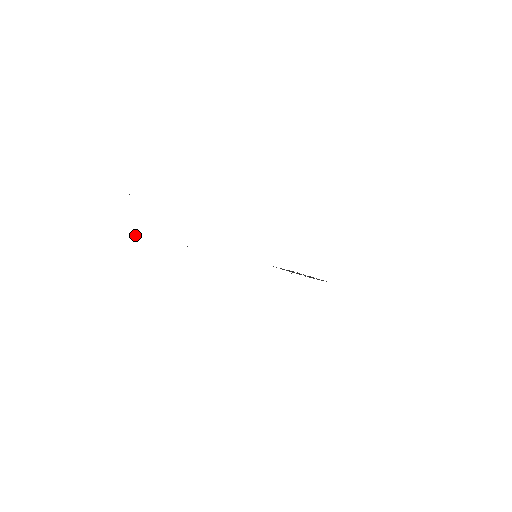
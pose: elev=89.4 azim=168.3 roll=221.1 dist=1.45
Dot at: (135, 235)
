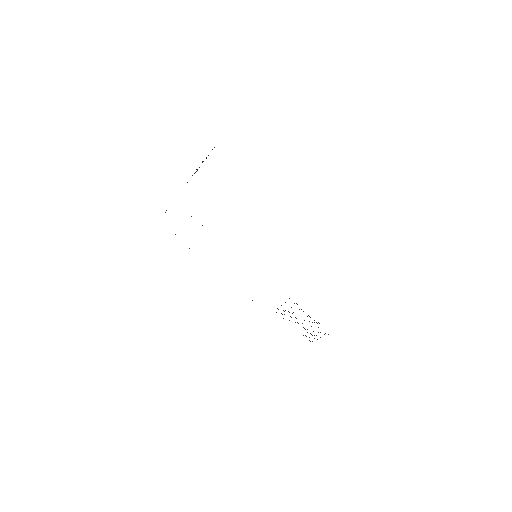
Dot at: occluded
